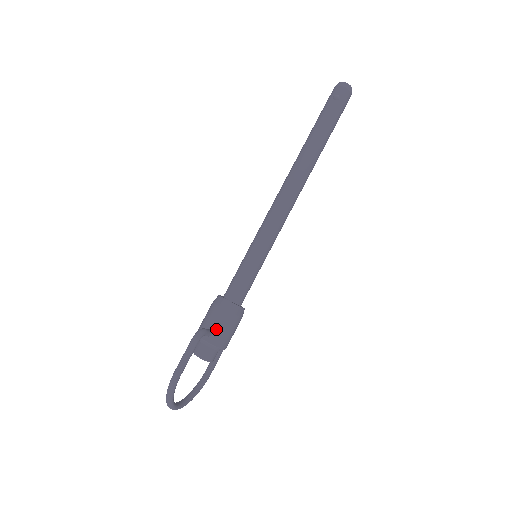
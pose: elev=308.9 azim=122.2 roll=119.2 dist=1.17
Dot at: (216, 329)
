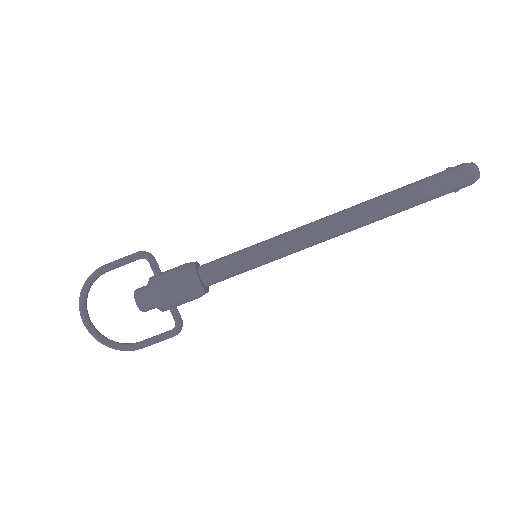
Dot at: (164, 273)
